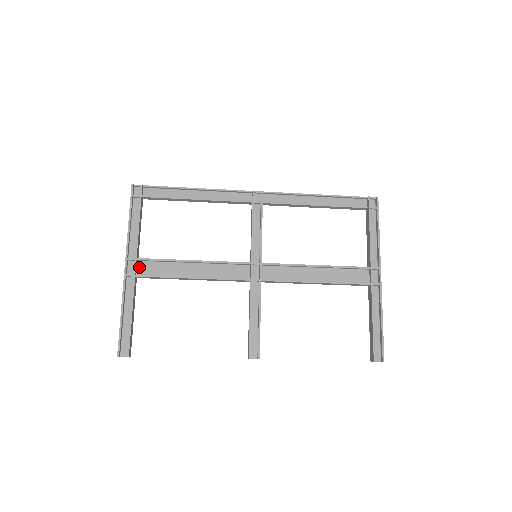
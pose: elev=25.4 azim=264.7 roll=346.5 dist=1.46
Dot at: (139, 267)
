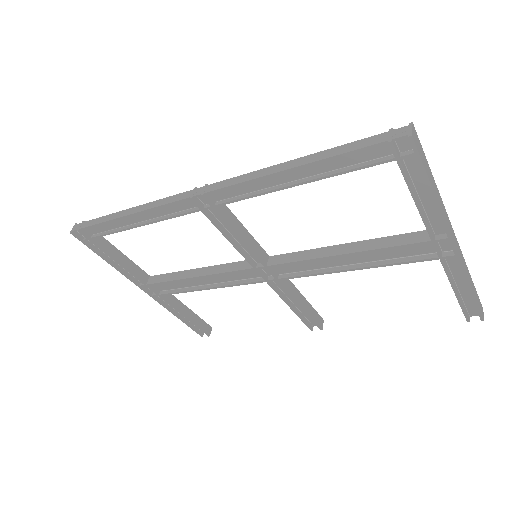
Dot at: (156, 286)
